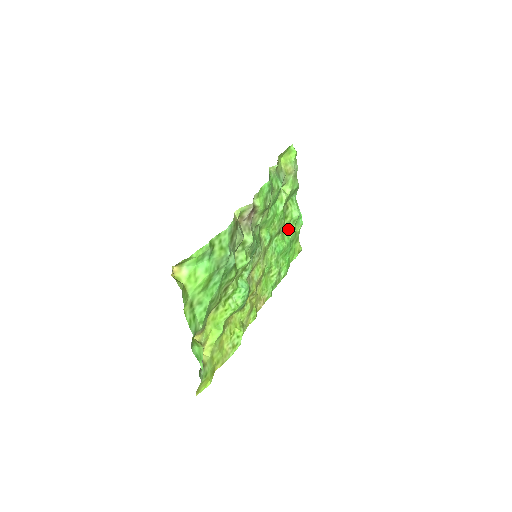
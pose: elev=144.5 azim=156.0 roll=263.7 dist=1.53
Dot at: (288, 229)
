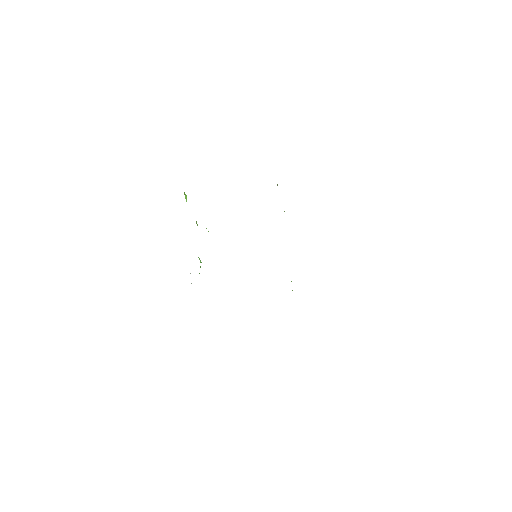
Dot at: occluded
